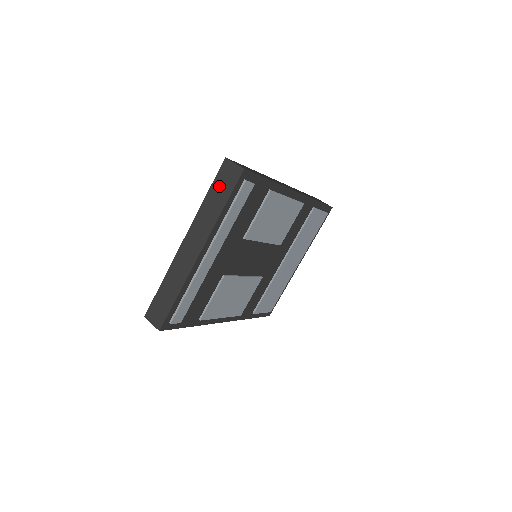
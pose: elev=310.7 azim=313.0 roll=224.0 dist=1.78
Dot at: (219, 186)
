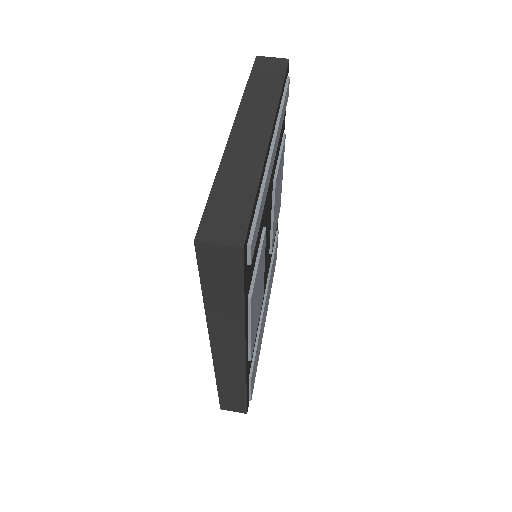
Dot at: (262, 75)
